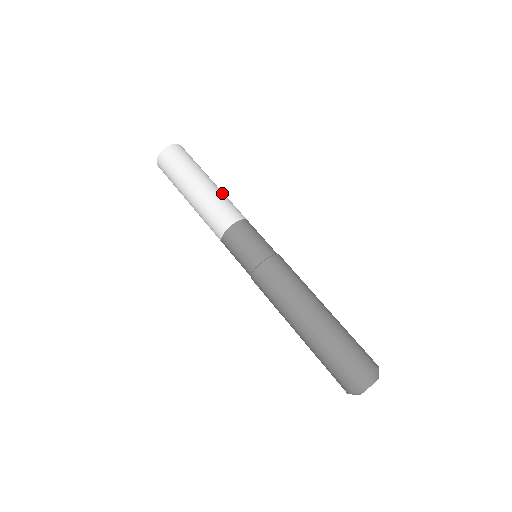
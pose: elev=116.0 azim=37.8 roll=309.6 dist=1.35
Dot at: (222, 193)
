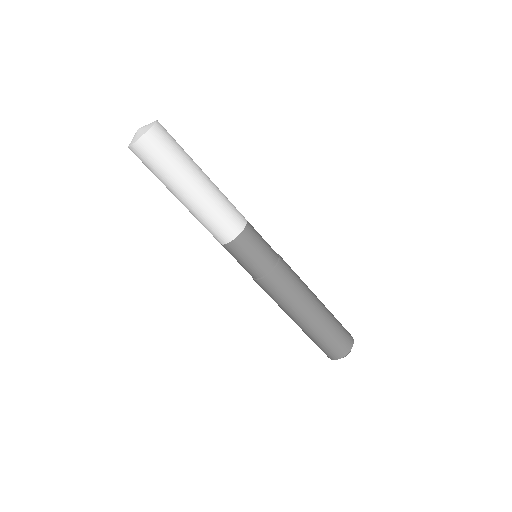
Dot at: (219, 192)
